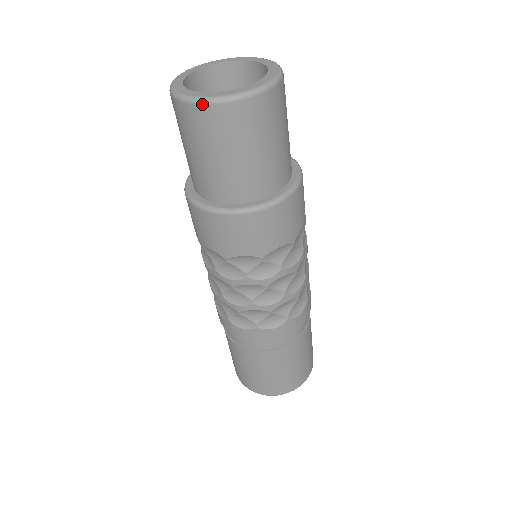
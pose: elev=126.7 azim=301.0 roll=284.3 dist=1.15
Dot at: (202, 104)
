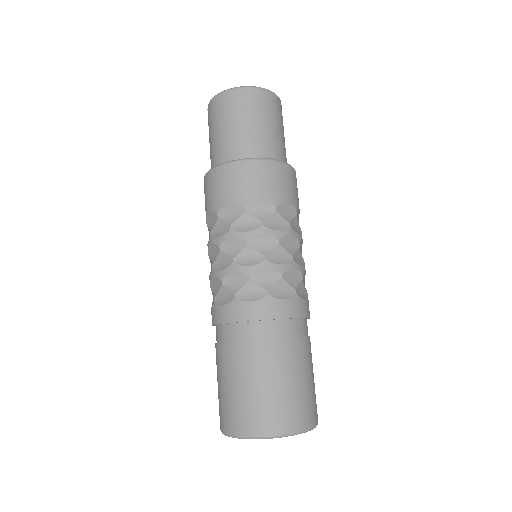
Dot at: (240, 88)
